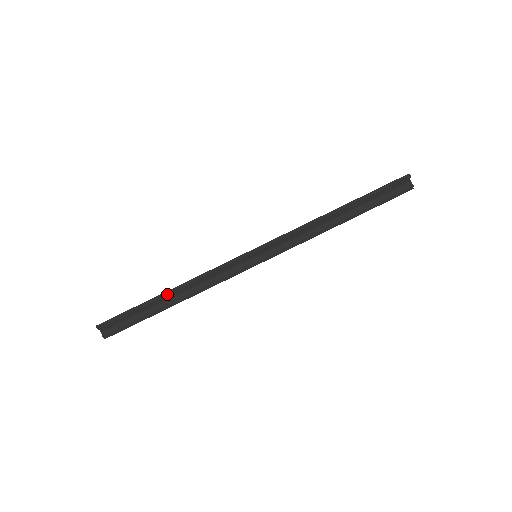
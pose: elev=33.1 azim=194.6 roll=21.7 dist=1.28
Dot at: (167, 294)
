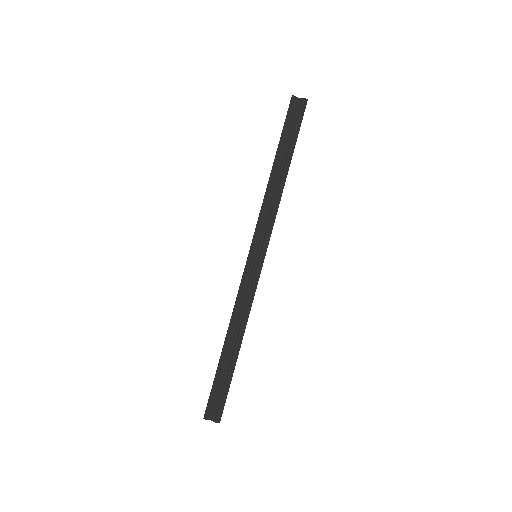
Dot at: (226, 345)
